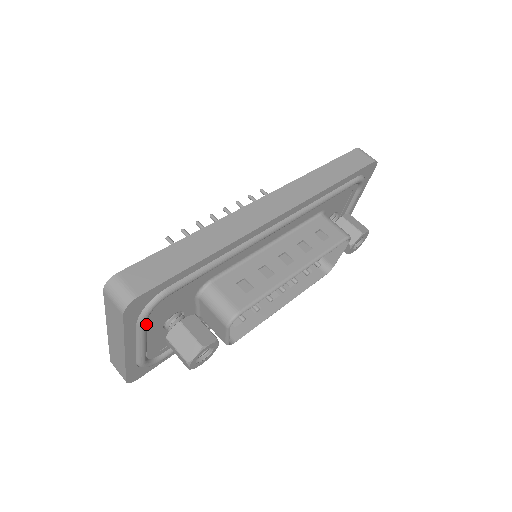
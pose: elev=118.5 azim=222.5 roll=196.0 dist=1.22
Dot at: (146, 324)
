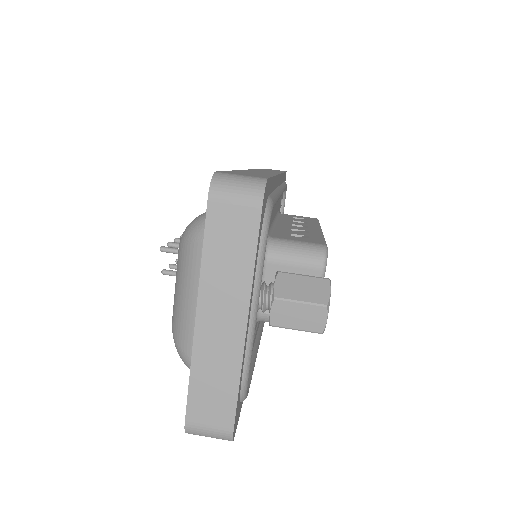
Dot at: (263, 258)
